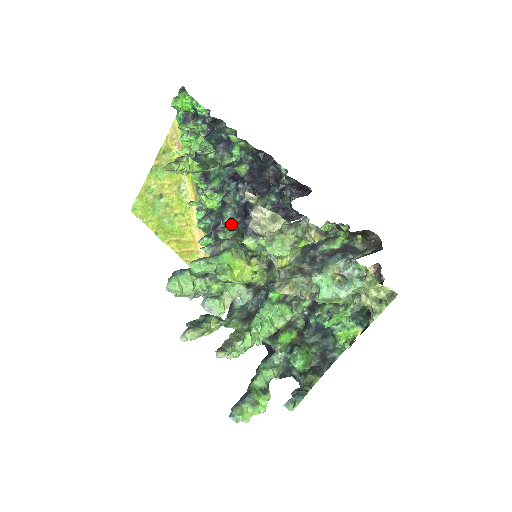
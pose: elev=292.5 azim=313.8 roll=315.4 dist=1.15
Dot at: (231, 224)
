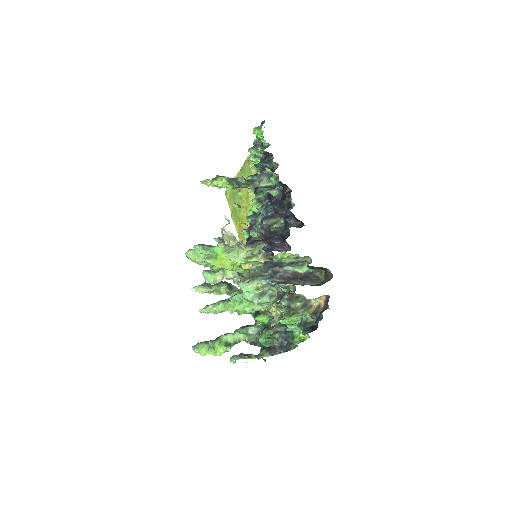
Dot at: (259, 228)
